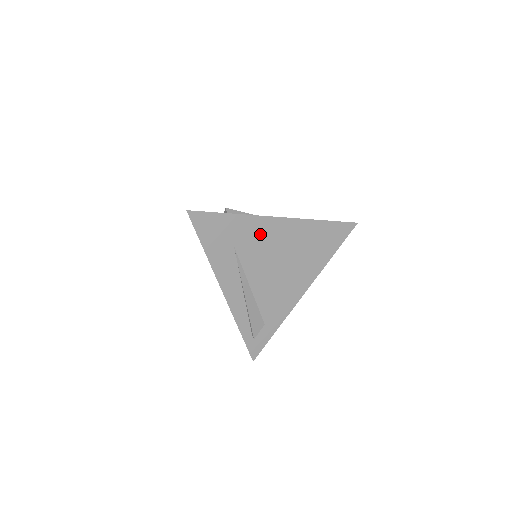
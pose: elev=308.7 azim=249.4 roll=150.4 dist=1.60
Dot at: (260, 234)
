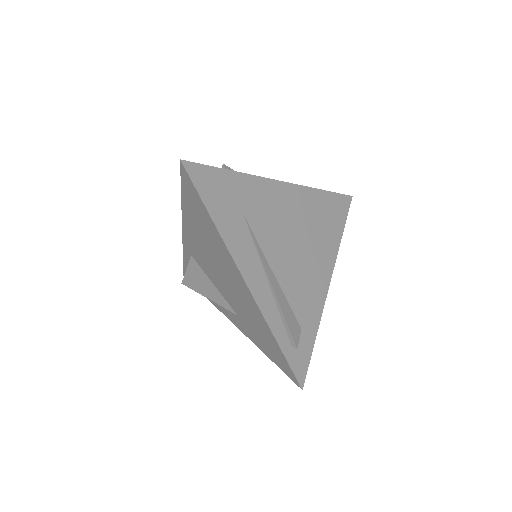
Dot at: (267, 200)
